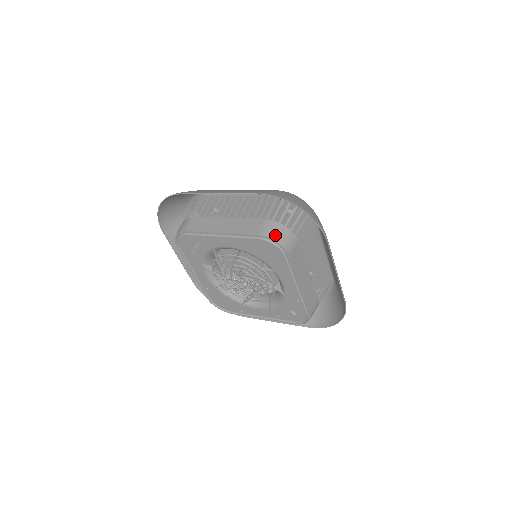
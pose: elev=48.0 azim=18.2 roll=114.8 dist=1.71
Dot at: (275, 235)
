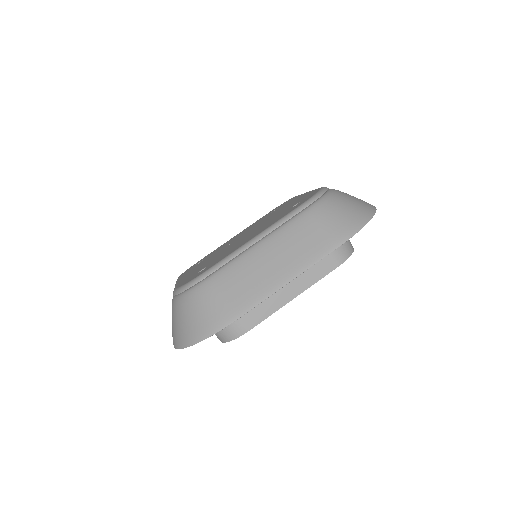
Dot at: (347, 250)
